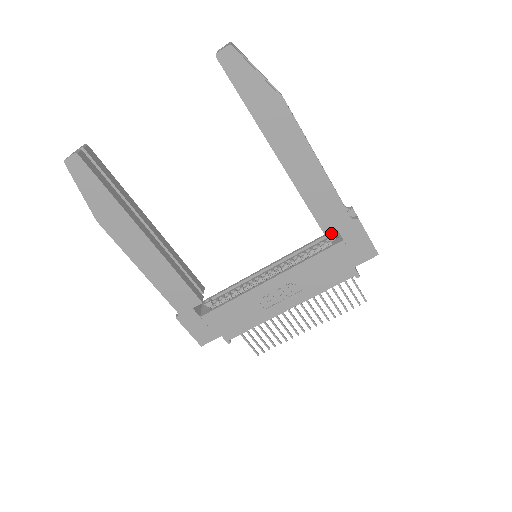
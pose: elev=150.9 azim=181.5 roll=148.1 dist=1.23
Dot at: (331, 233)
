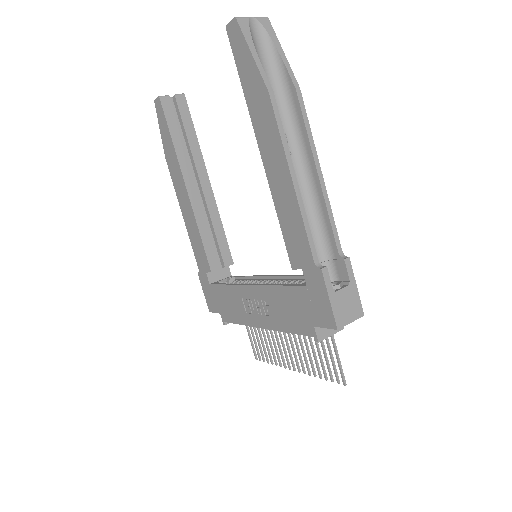
Dot at: occluded
